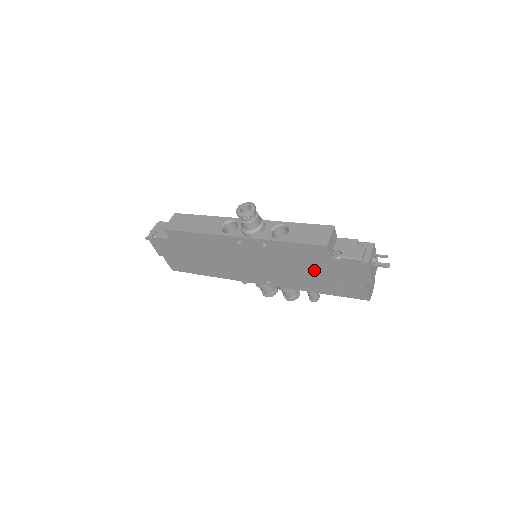
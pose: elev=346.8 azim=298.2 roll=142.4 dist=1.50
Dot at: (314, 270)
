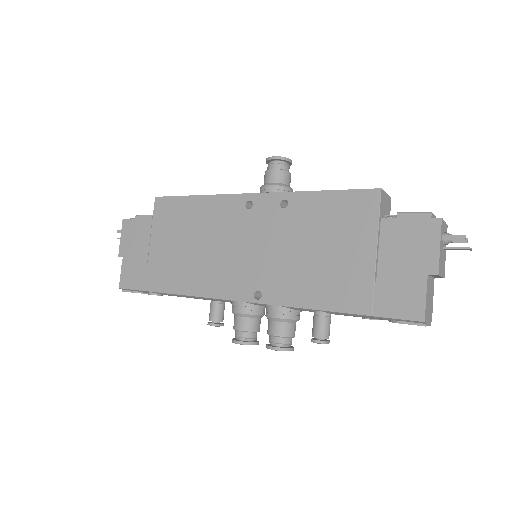
Dot at: (345, 250)
